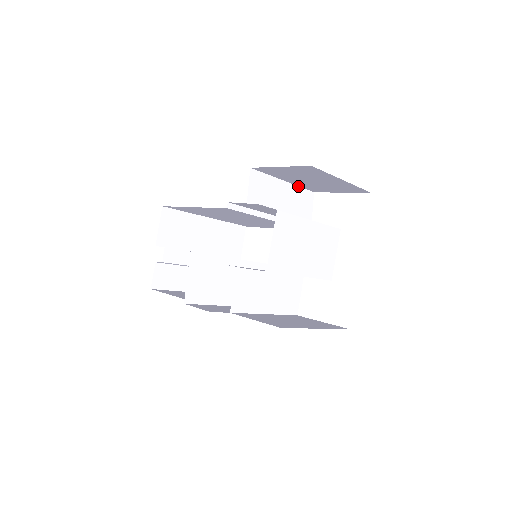
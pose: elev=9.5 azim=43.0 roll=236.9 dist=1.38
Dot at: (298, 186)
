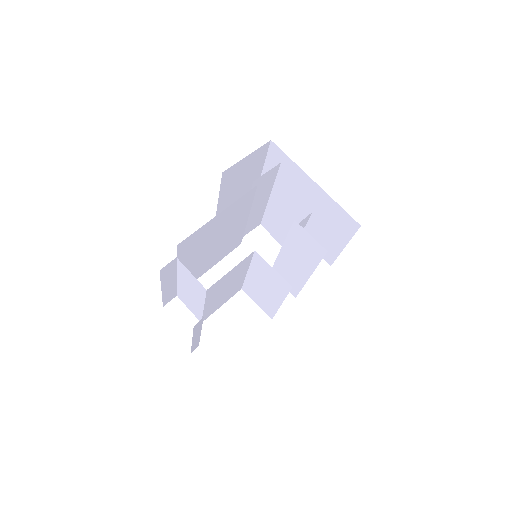
Dot at: occluded
